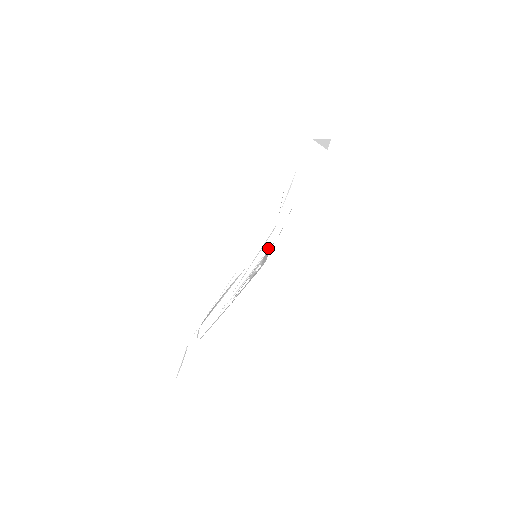
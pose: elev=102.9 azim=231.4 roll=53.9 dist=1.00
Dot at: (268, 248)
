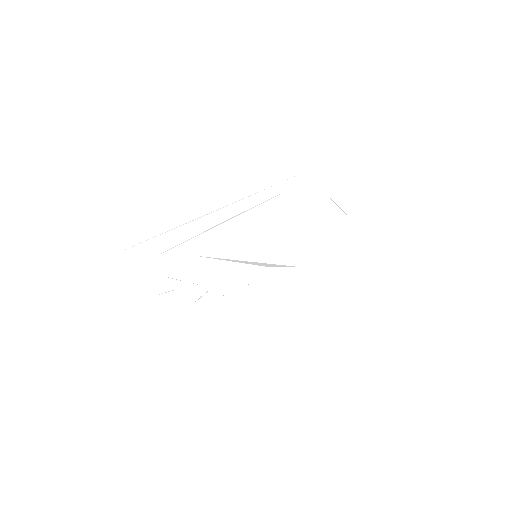
Dot at: (260, 265)
